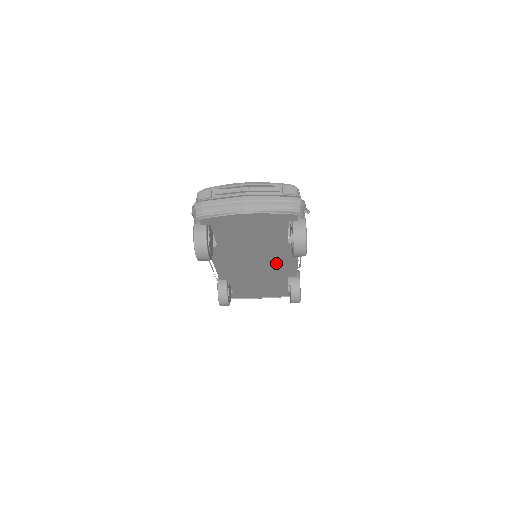
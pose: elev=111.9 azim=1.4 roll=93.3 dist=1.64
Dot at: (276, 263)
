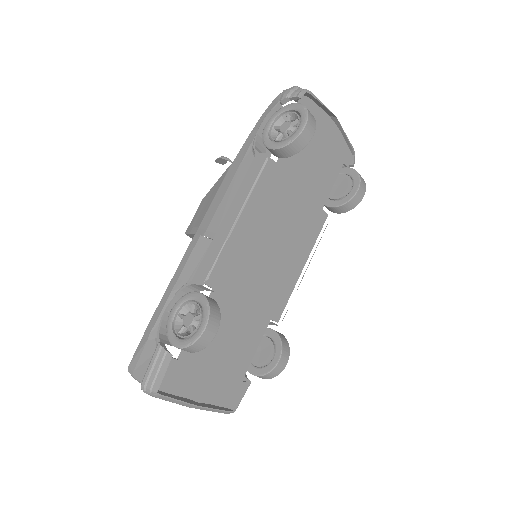
Dot at: (286, 262)
